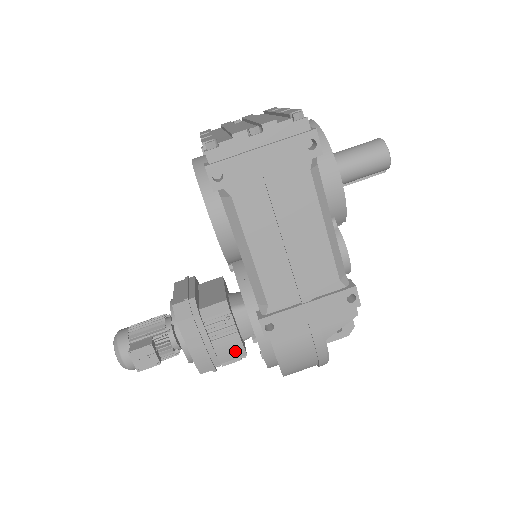
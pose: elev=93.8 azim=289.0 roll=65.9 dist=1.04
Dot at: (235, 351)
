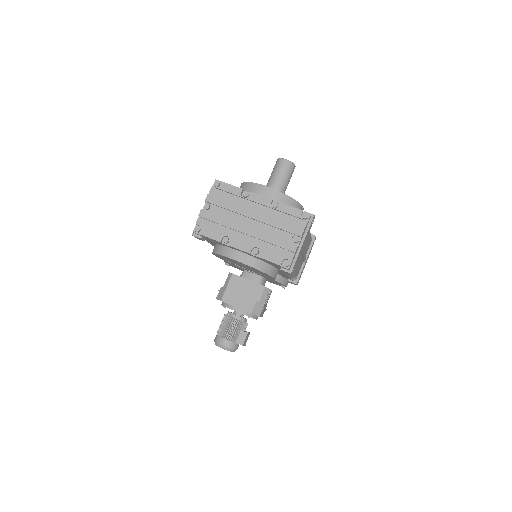
Dot at: occluded
